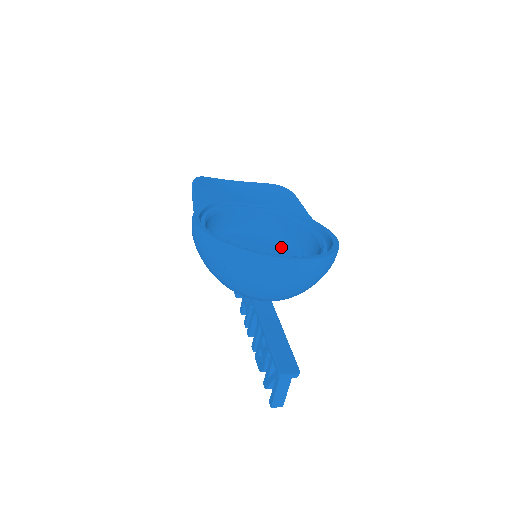
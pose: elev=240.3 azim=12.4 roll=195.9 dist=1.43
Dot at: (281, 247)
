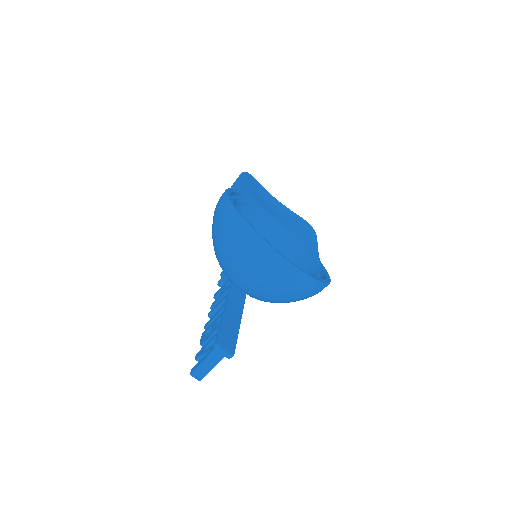
Dot at: occluded
